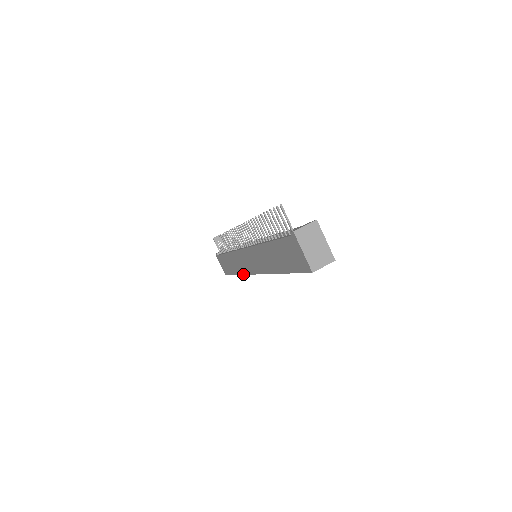
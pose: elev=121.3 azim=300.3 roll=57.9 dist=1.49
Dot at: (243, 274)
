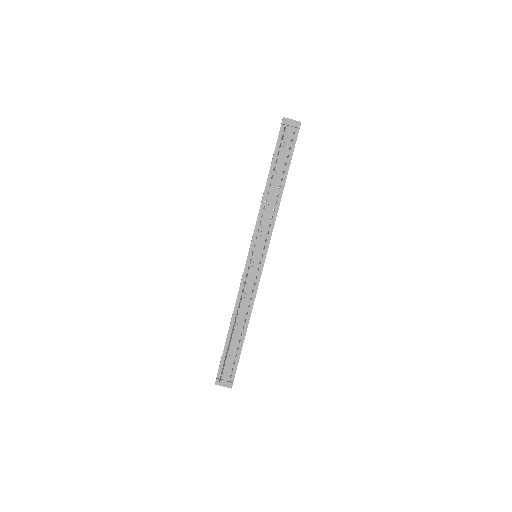
Dot at: occluded
